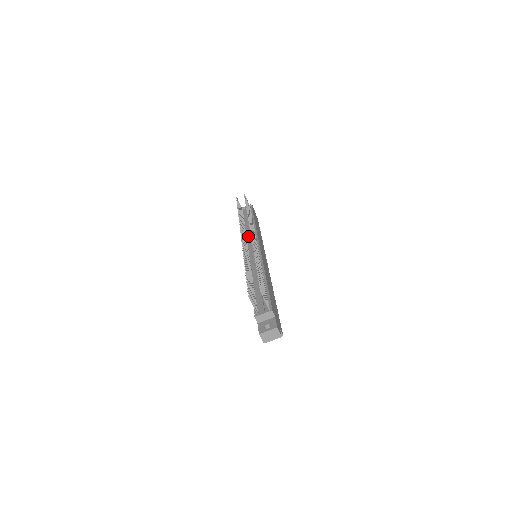
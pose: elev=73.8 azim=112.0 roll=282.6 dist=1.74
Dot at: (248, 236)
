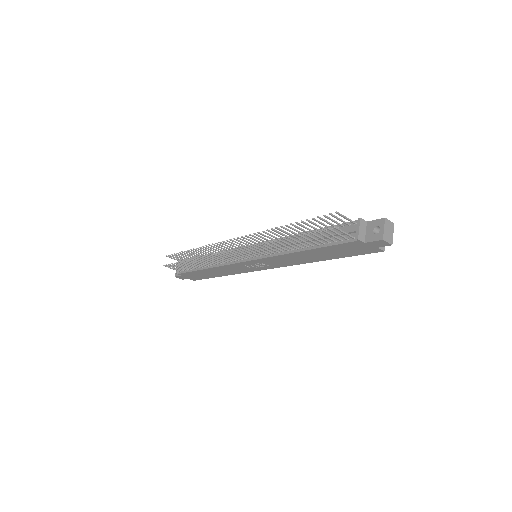
Dot at: occluded
